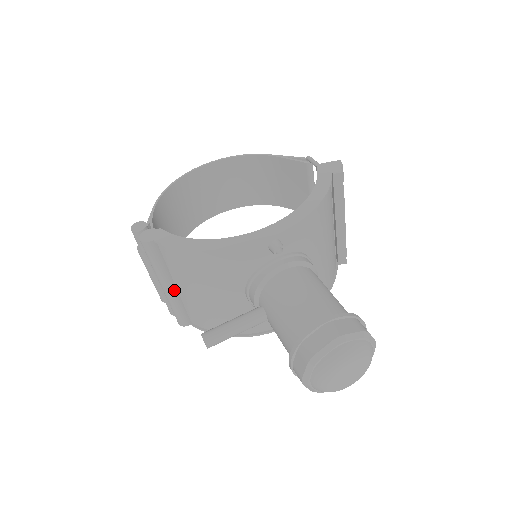
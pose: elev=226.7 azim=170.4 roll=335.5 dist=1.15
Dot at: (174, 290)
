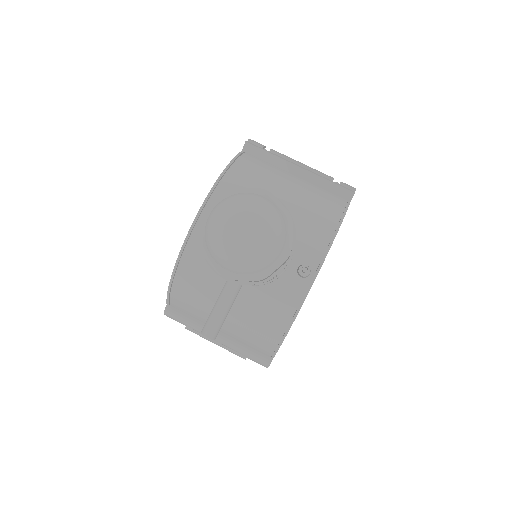
Dot at: (223, 335)
